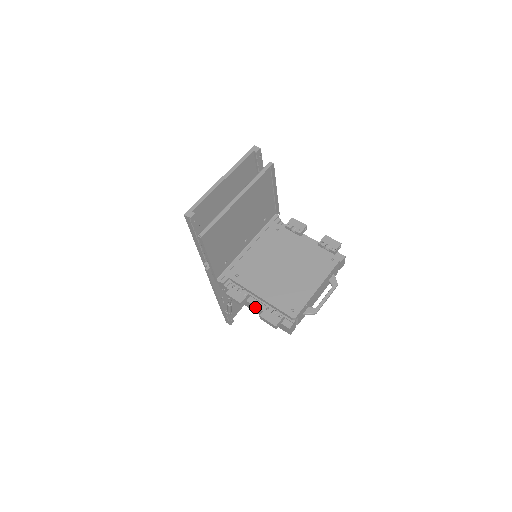
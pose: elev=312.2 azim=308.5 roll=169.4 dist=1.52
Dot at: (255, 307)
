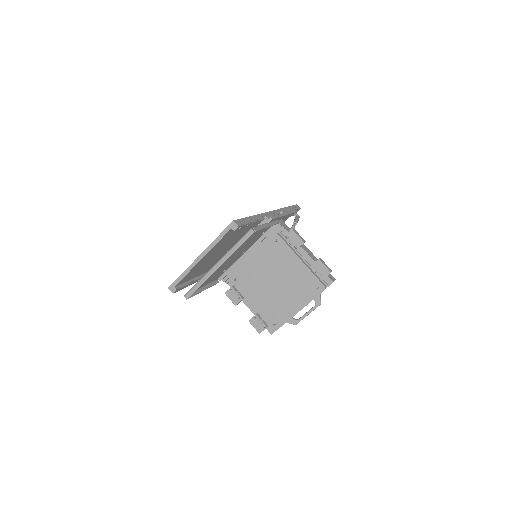
Dot at: (248, 307)
